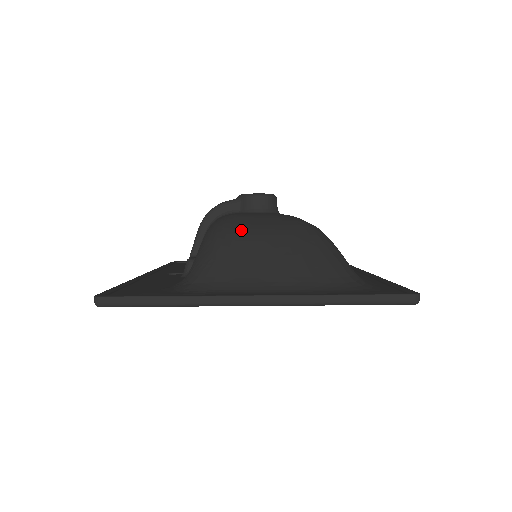
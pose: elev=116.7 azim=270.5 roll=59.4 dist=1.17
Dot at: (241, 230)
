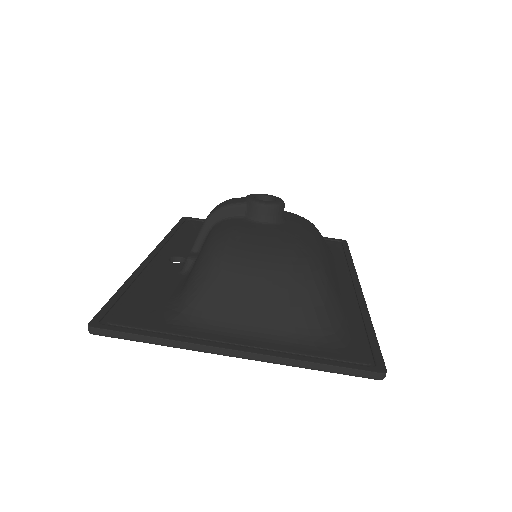
Dot at: (237, 258)
